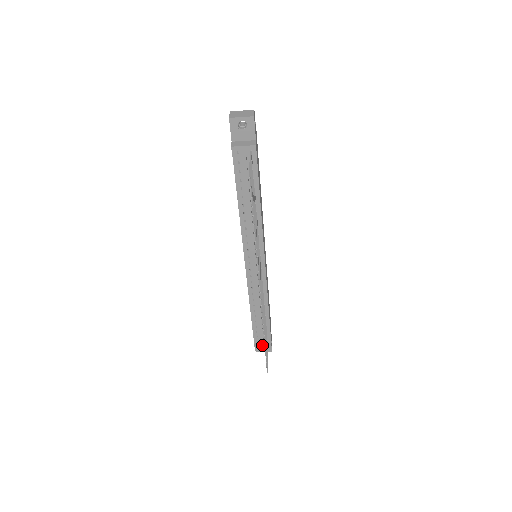
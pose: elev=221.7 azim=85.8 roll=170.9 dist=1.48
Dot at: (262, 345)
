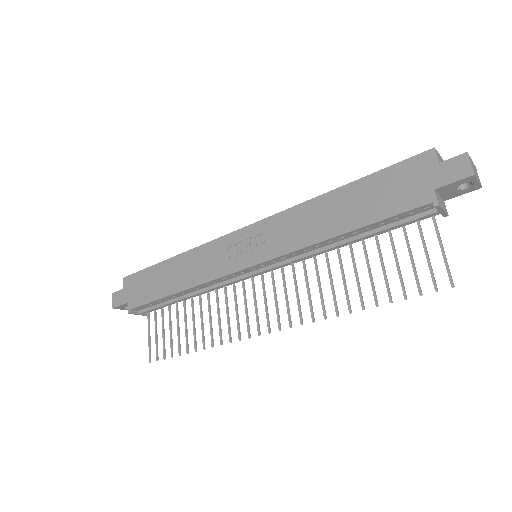
Dot at: (140, 314)
